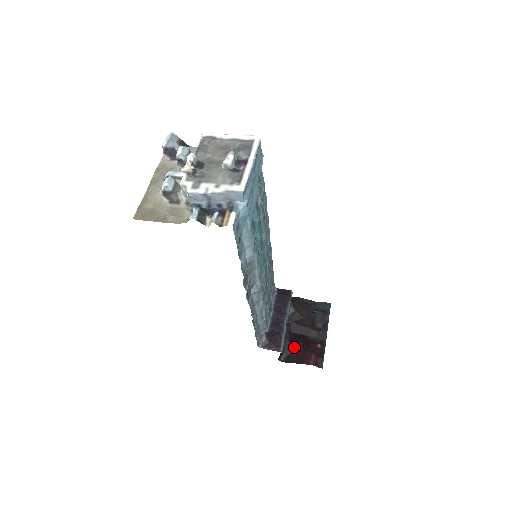
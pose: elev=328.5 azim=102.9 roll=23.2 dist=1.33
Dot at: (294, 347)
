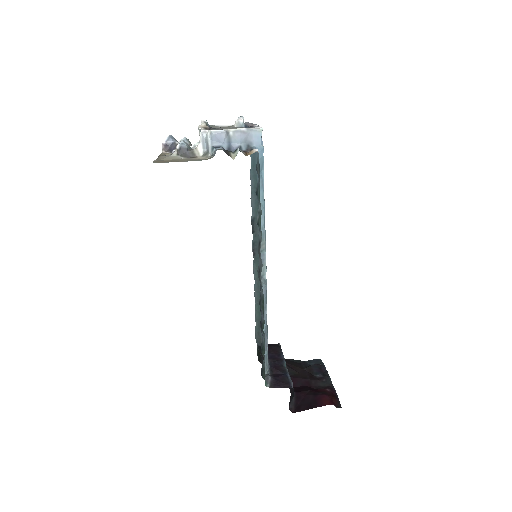
Dot at: (301, 396)
